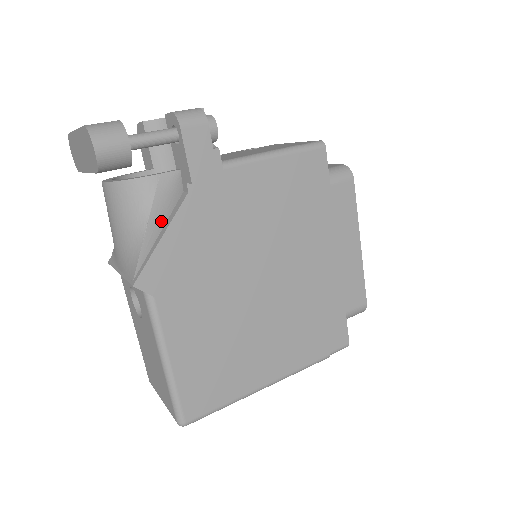
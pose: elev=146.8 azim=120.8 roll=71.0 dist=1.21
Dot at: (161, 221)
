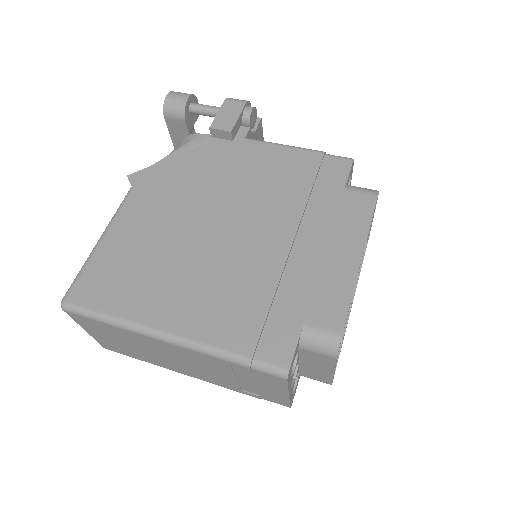
Dot at: occluded
